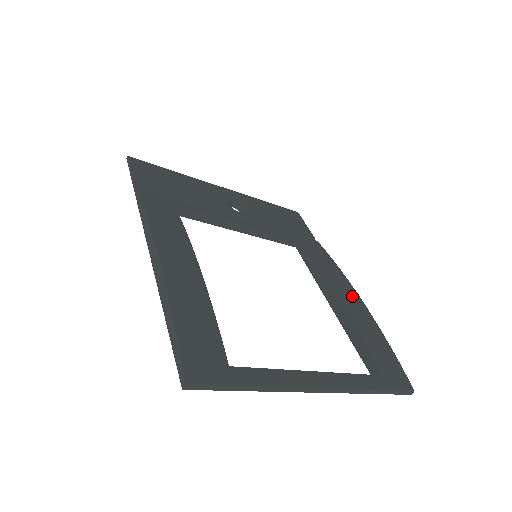
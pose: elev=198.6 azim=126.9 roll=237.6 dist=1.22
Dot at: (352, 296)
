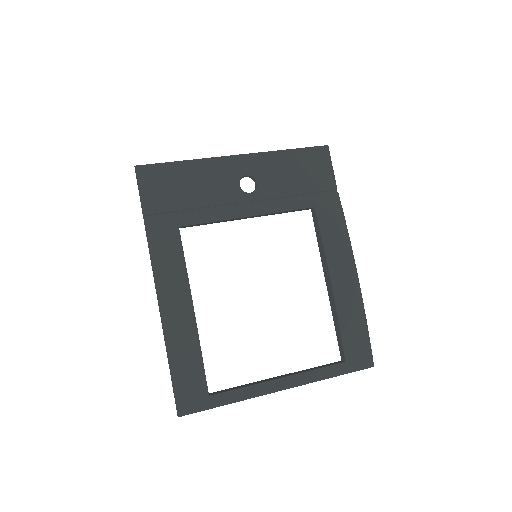
Dot at: (348, 277)
